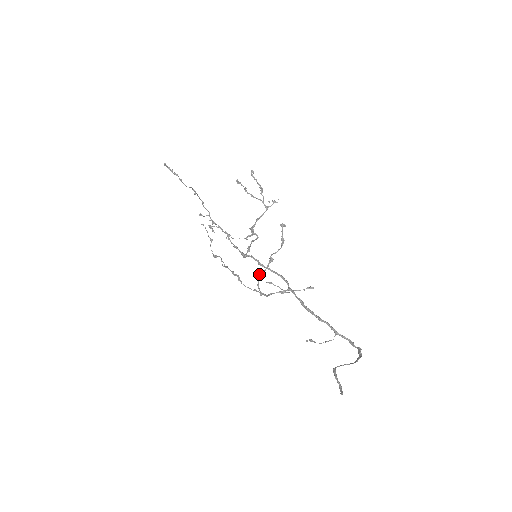
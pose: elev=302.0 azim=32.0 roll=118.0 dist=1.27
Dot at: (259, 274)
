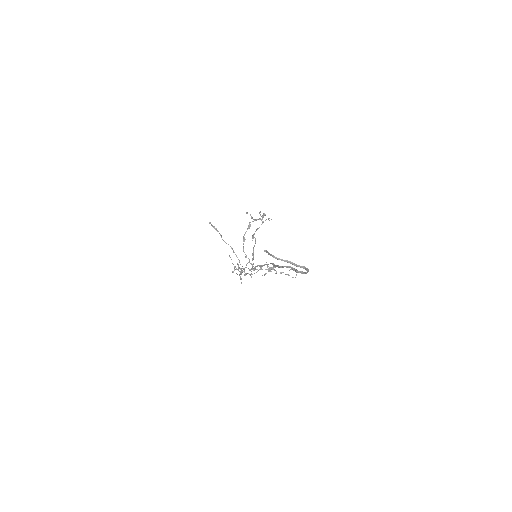
Dot at: (243, 239)
